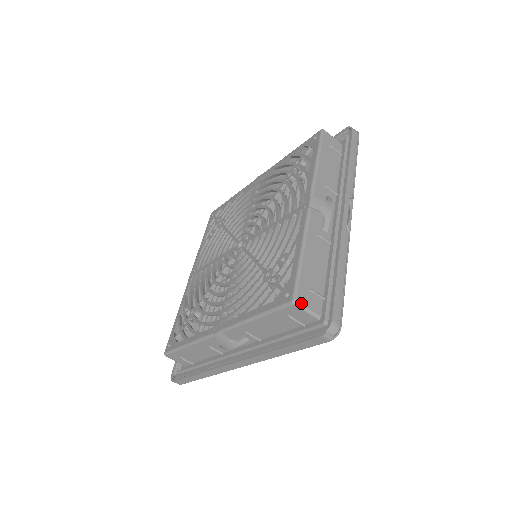
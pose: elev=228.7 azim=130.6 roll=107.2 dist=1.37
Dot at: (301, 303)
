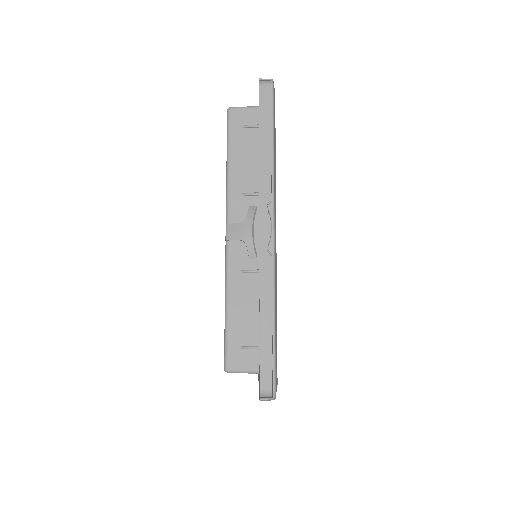
Dot at: (234, 369)
